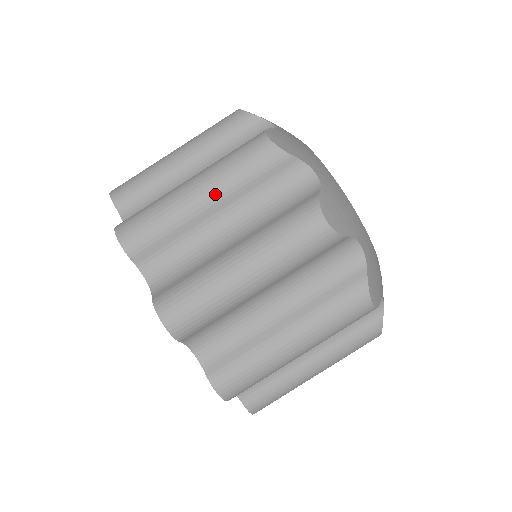
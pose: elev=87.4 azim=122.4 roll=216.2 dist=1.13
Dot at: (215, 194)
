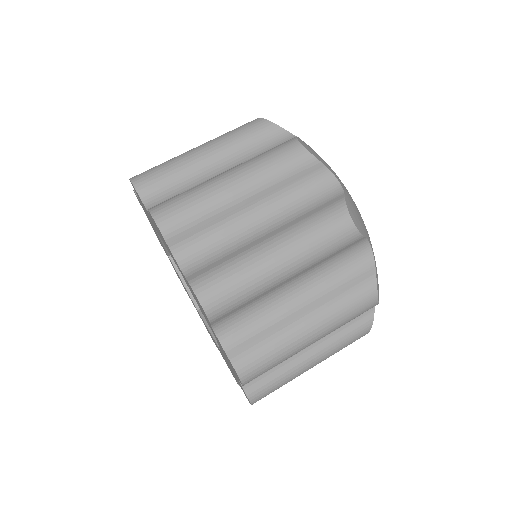
Dot at: (251, 188)
